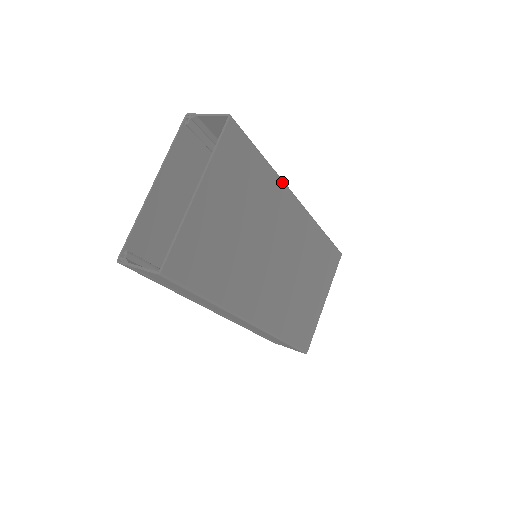
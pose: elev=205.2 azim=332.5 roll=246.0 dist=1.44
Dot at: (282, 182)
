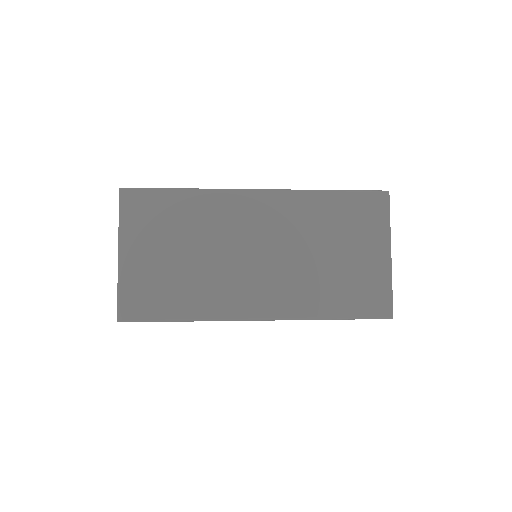
Dot at: (216, 191)
